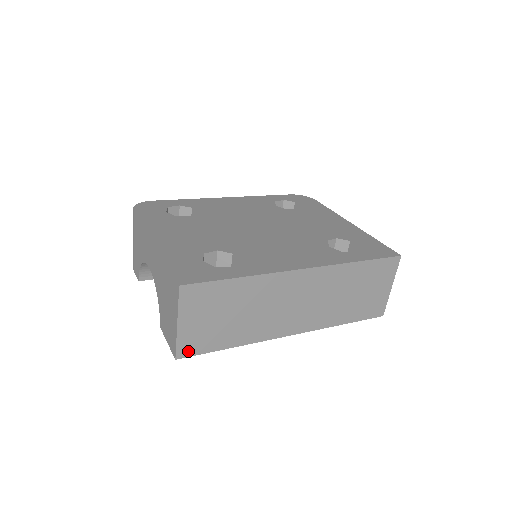
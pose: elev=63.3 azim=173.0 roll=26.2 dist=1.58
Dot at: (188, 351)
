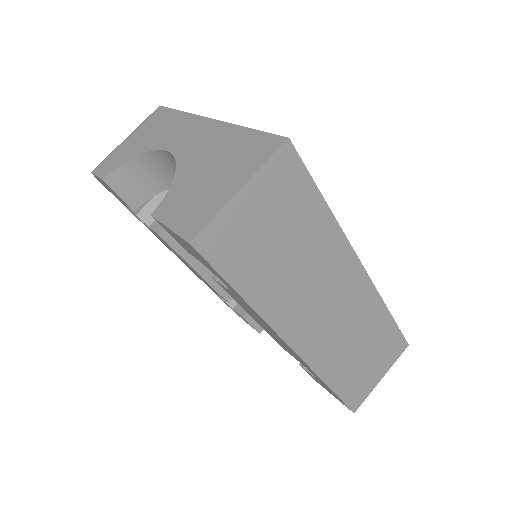
Dot at: (211, 247)
